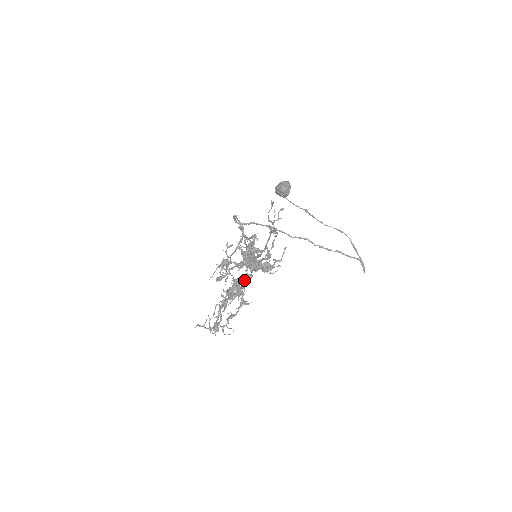
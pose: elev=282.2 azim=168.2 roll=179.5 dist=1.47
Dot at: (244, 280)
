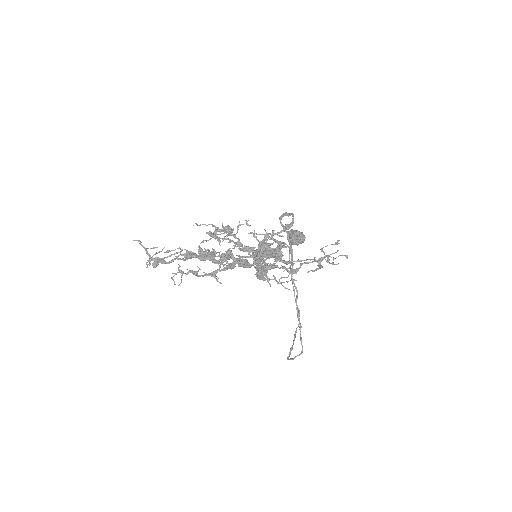
Dot at: (246, 262)
